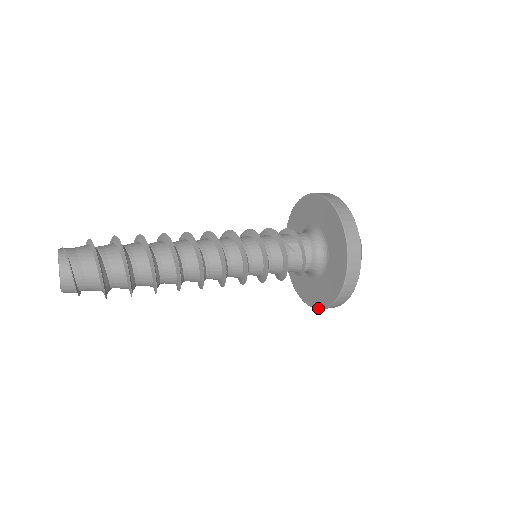
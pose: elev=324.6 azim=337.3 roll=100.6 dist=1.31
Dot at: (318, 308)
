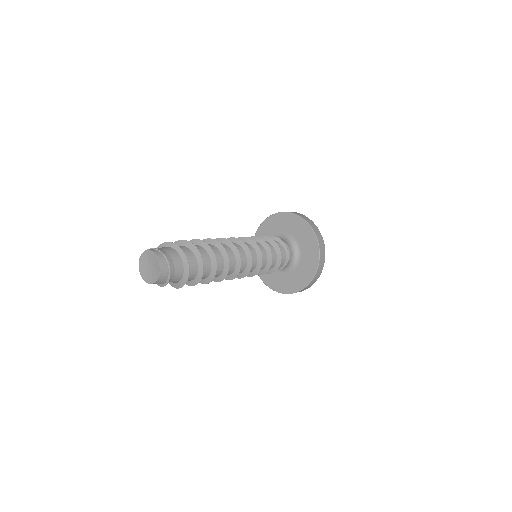
Dot at: (299, 290)
